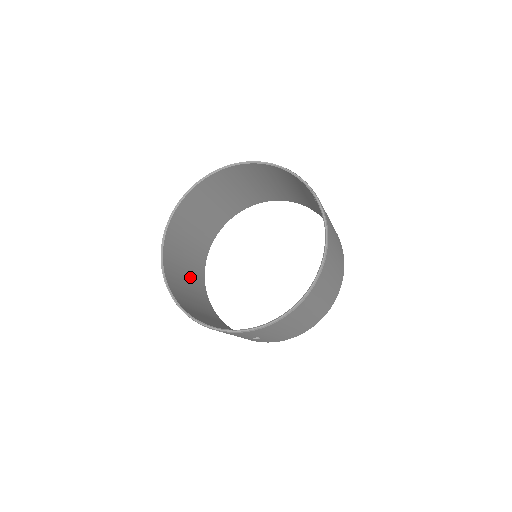
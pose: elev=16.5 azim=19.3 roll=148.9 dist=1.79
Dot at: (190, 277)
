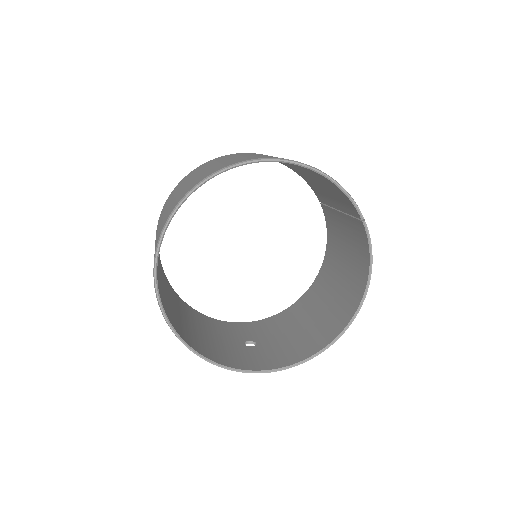
Dot at: (159, 268)
